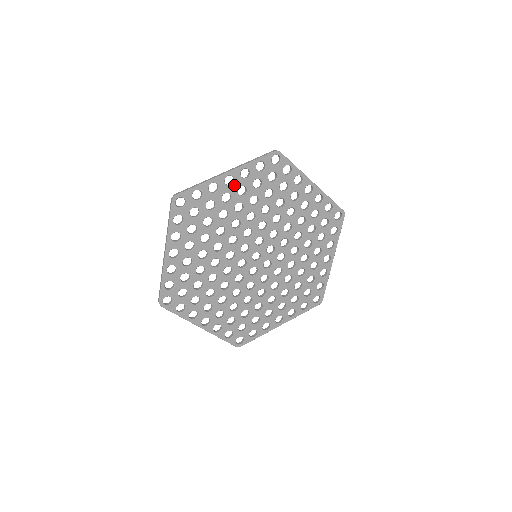
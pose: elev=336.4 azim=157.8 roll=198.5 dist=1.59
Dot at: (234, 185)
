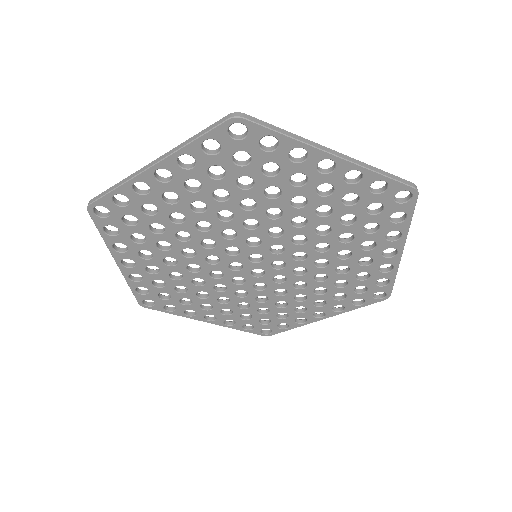
Dot at: (174, 180)
